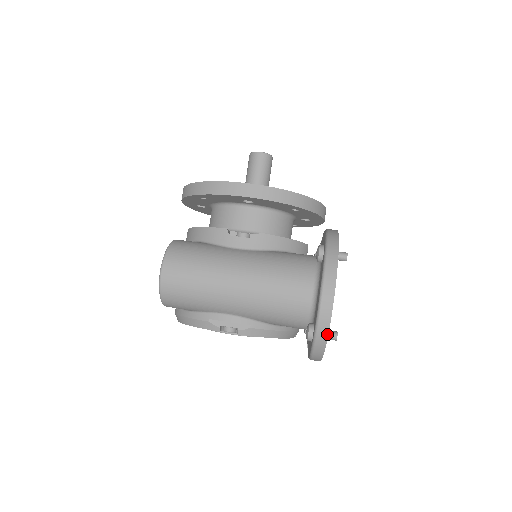
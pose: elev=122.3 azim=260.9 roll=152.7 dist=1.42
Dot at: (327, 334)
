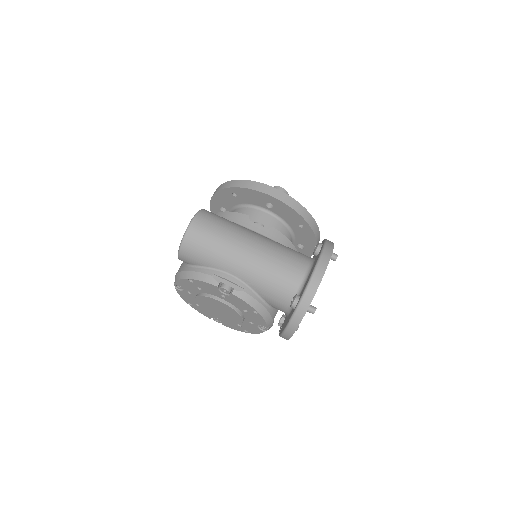
Dot at: (311, 300)
